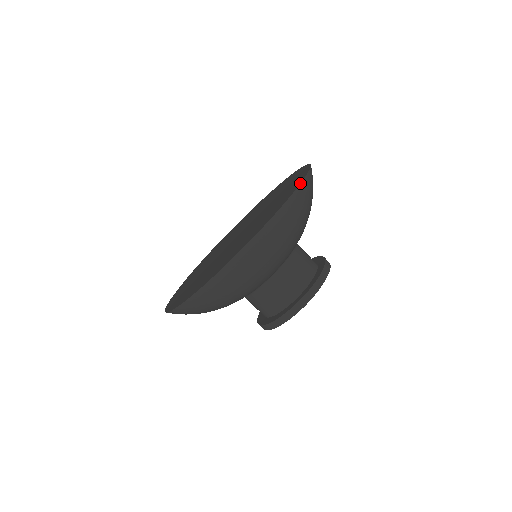
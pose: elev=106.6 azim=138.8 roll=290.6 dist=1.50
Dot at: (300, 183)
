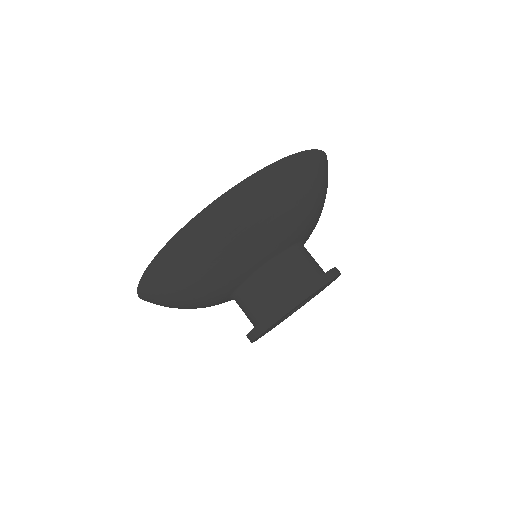
Dot at: occluded
